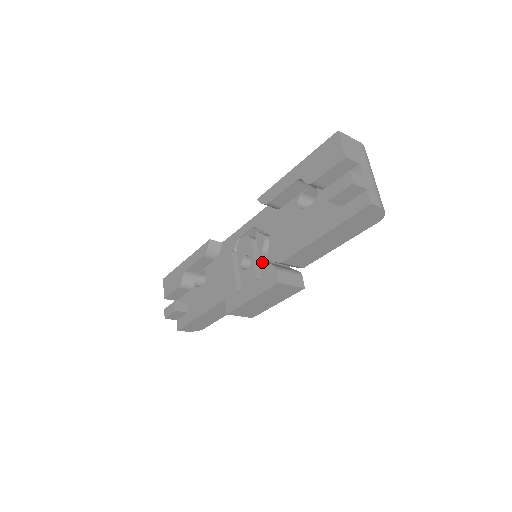
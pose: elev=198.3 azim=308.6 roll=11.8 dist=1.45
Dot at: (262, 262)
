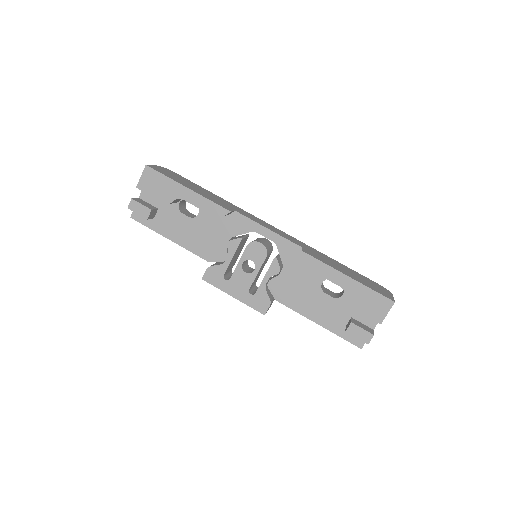
Dot at: (263, 286)
